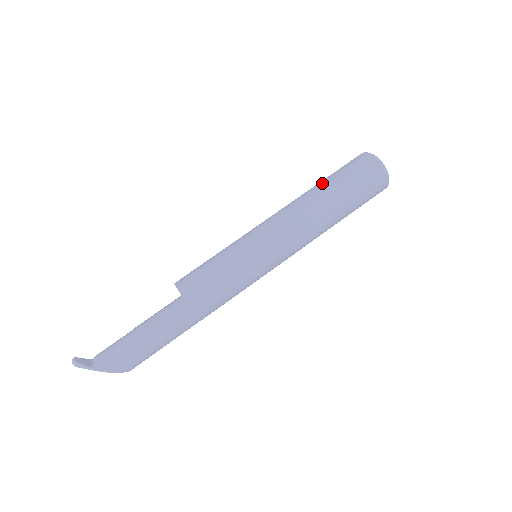
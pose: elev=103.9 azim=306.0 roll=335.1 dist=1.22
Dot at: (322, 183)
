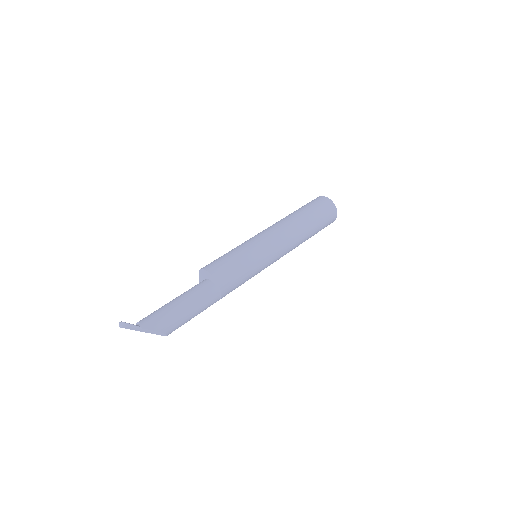
Dot at: (295, 211)
